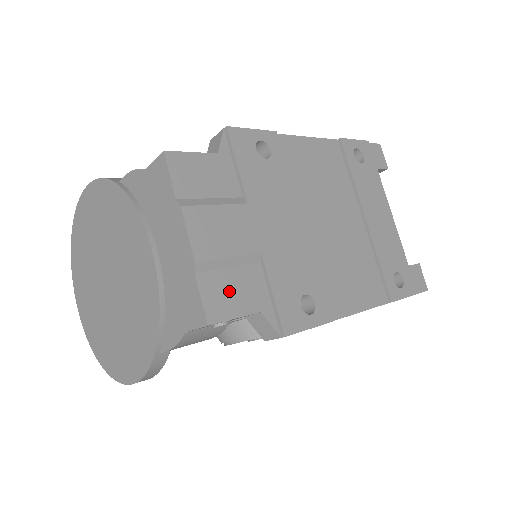
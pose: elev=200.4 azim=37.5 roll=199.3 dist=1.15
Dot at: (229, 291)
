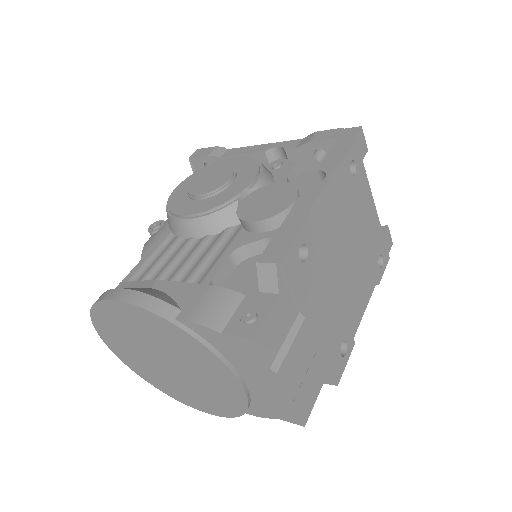
Dot at: (308, 392)
